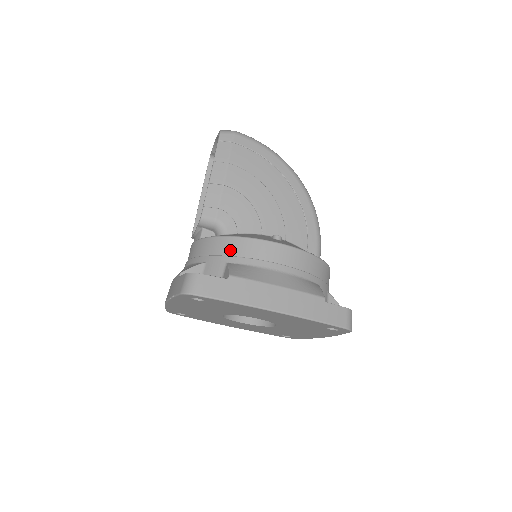
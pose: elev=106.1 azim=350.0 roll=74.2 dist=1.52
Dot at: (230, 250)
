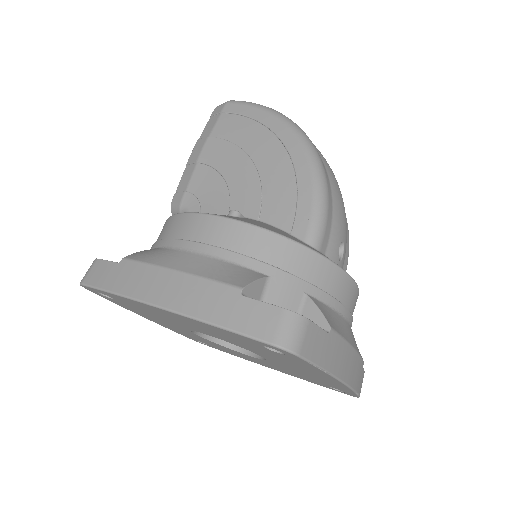
Dot at: (161, 234)
